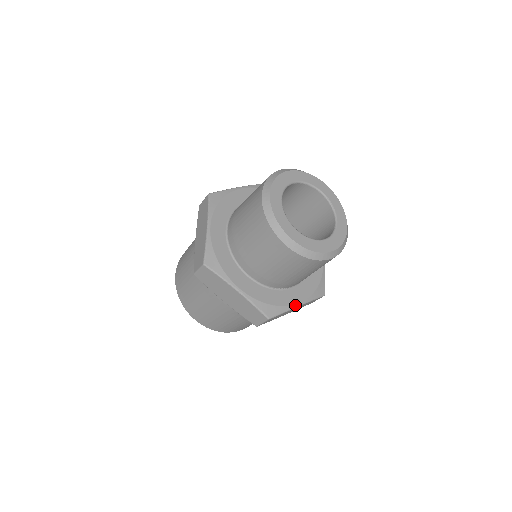
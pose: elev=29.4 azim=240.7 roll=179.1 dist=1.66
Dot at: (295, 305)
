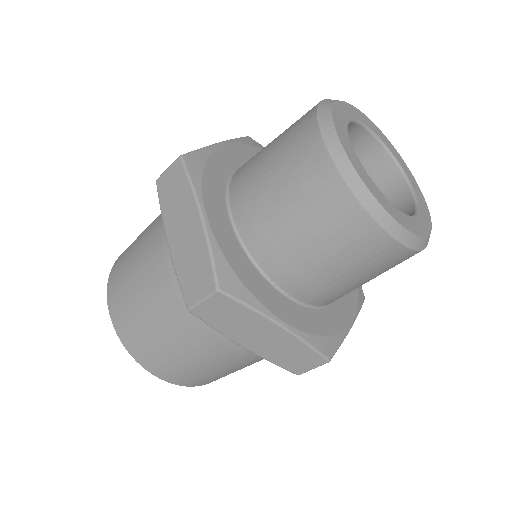
Dot at: (274, 316)
